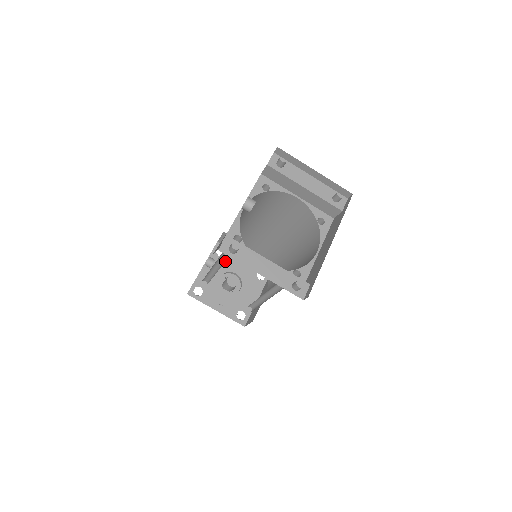
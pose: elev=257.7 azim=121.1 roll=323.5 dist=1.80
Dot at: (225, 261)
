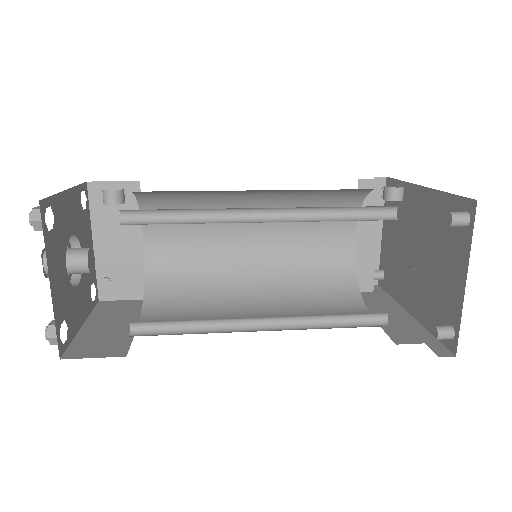
Dot at: (82, 219)
